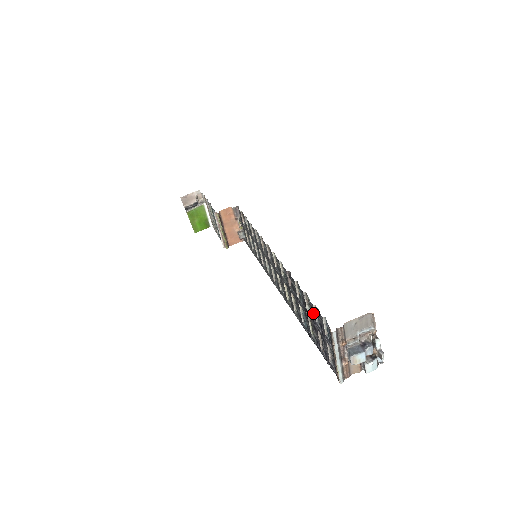
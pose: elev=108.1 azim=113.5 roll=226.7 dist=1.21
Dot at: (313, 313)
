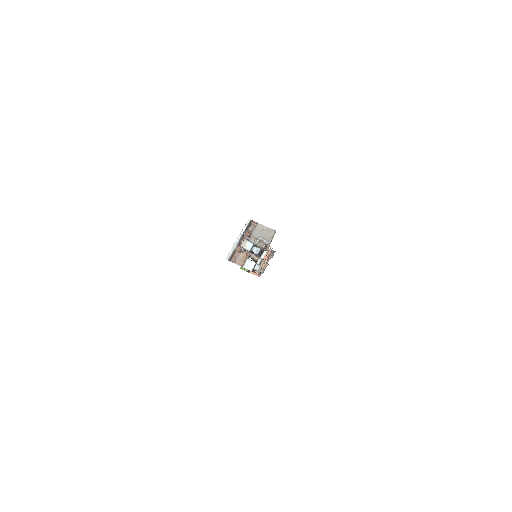
Dot at: occluded
